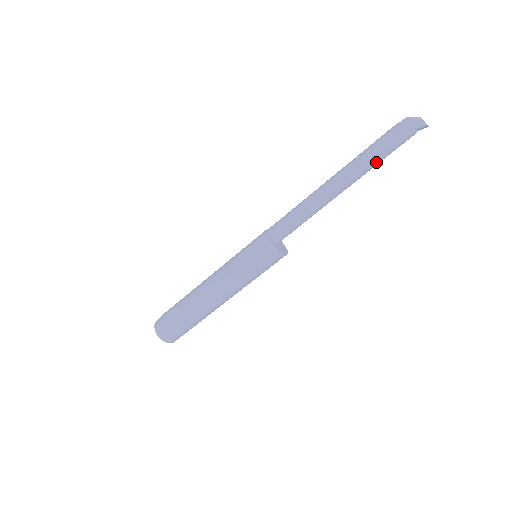
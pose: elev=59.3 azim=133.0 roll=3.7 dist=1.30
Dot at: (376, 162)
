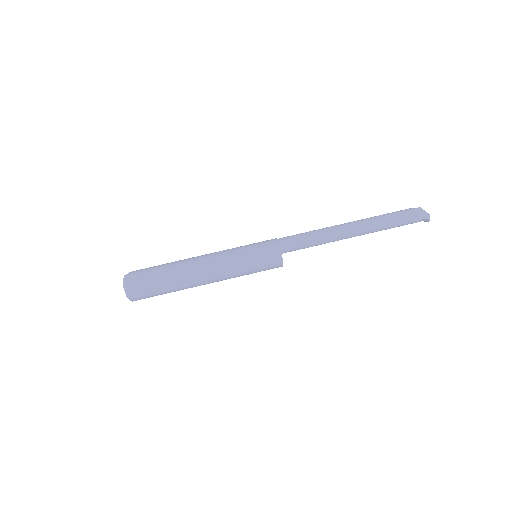
Dot at: (386, 228)
